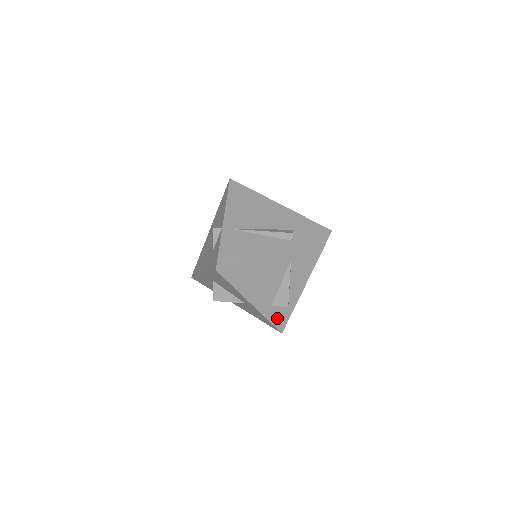
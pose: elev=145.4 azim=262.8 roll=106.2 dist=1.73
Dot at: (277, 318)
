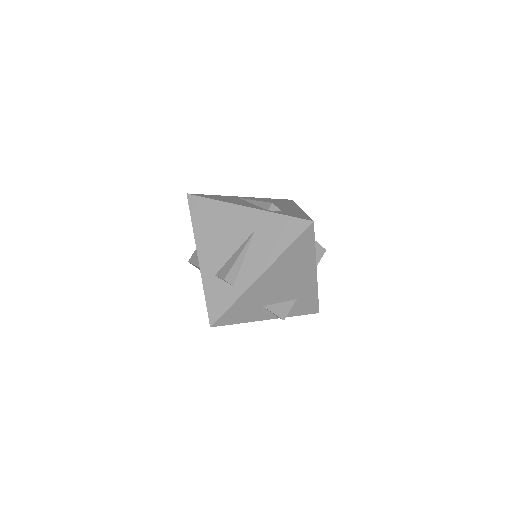
Dot at: (214, 299)
